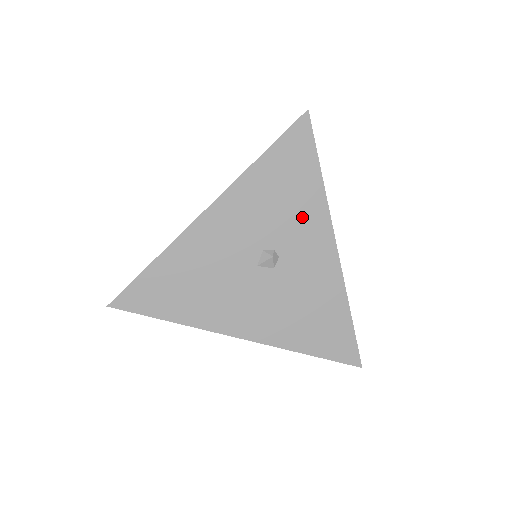
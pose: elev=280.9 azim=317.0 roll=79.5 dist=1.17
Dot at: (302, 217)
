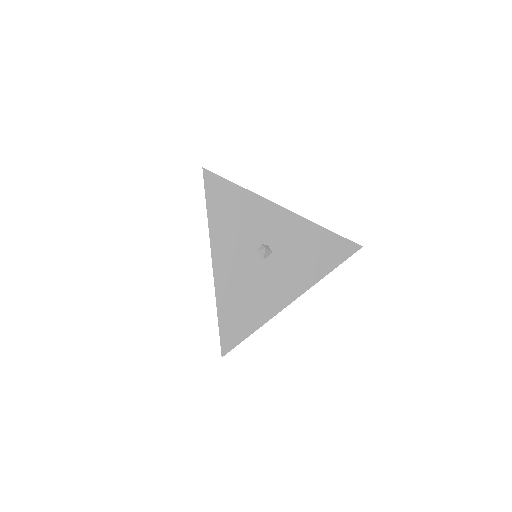
Dot at: (256, 216)
